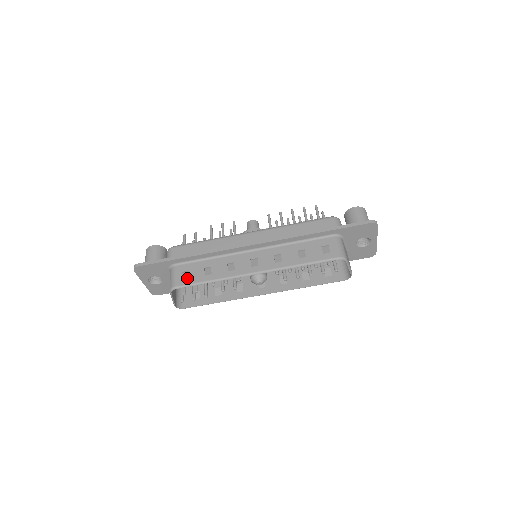
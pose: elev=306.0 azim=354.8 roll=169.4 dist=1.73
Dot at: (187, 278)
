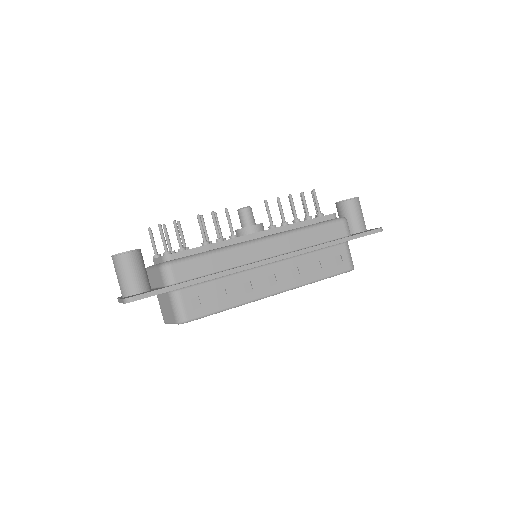
Dot at: (200, 307)
